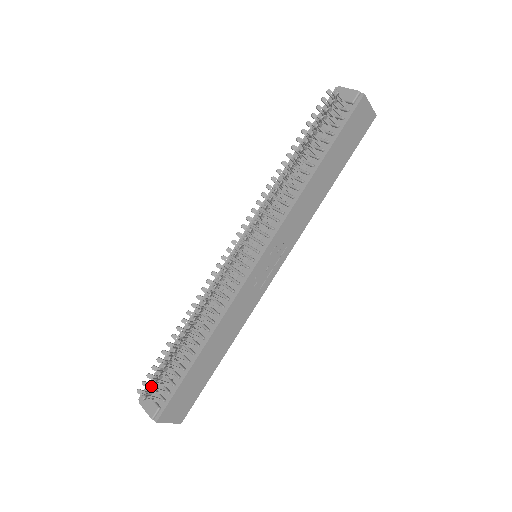
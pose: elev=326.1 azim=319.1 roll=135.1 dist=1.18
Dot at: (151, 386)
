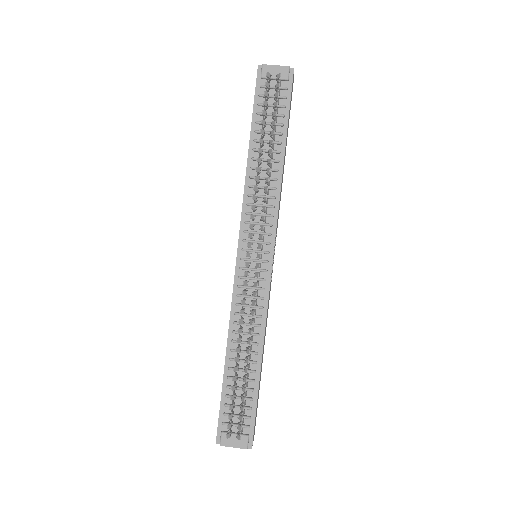
Dot at: (231, 424)
